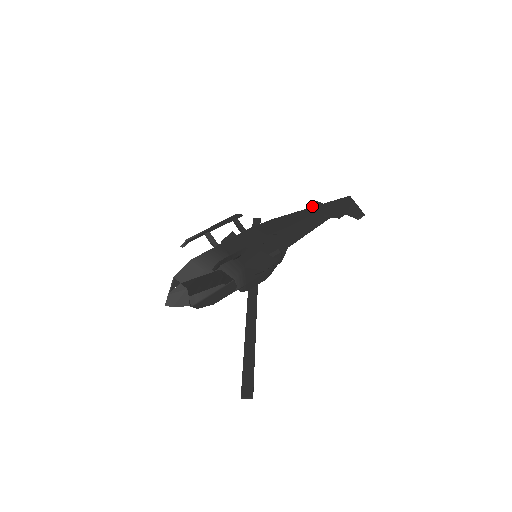
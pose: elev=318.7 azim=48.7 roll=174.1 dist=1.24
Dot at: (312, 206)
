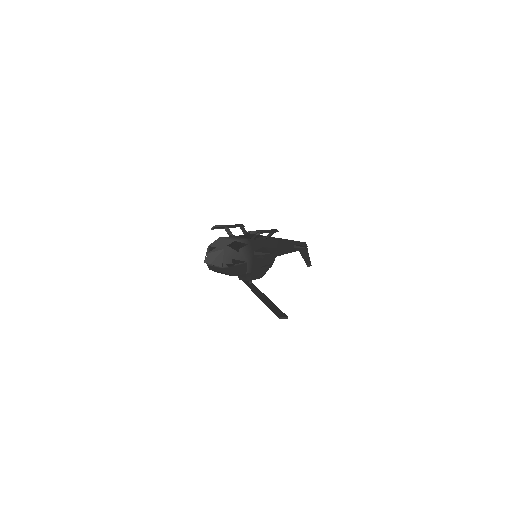
Dot at: occluded
